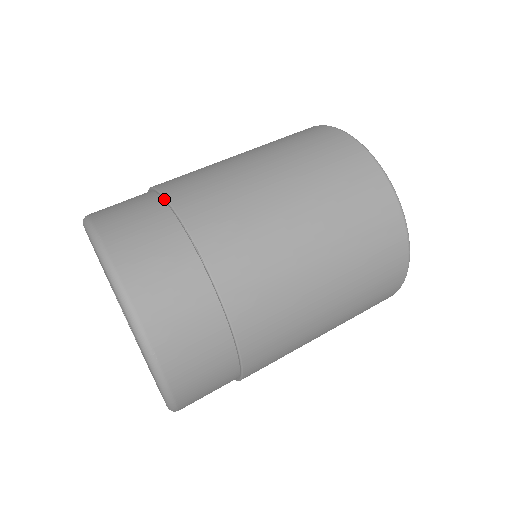
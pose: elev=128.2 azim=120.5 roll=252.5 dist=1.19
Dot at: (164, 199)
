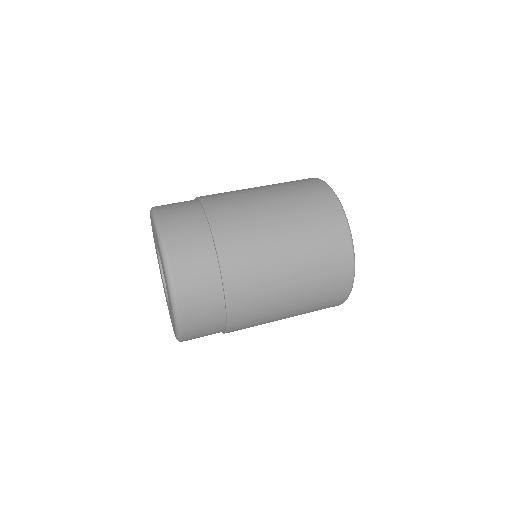
Dot at: occluded
